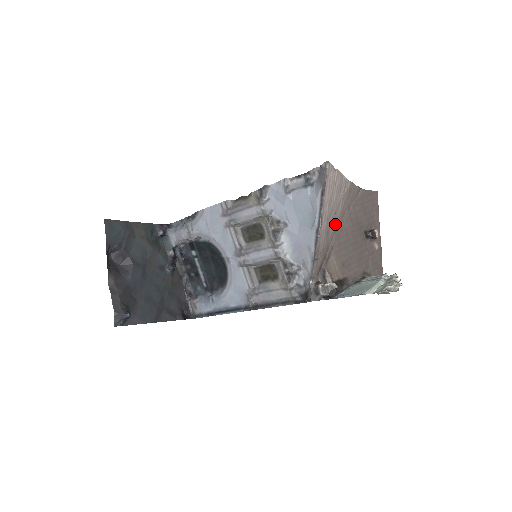
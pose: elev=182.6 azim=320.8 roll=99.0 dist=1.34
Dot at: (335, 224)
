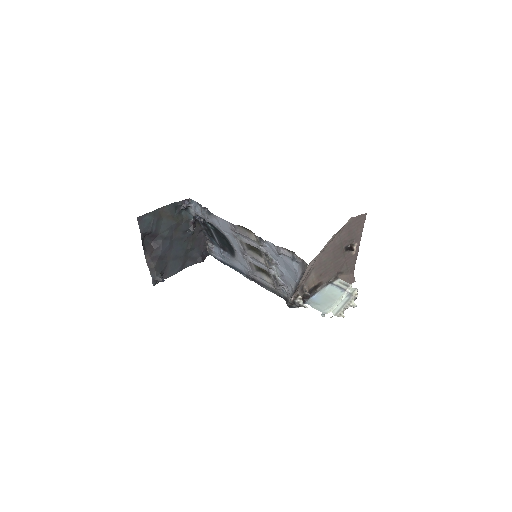
Dot at: occluded
